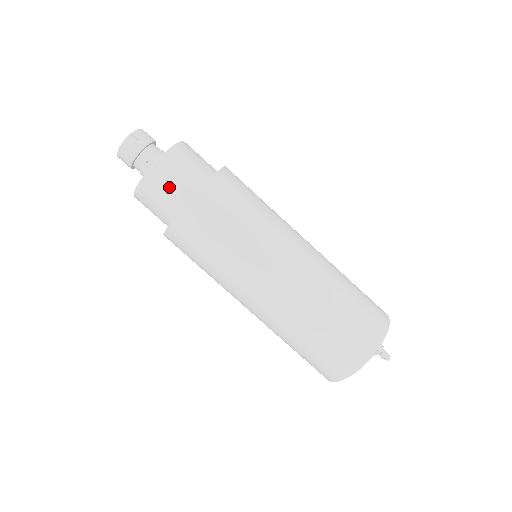
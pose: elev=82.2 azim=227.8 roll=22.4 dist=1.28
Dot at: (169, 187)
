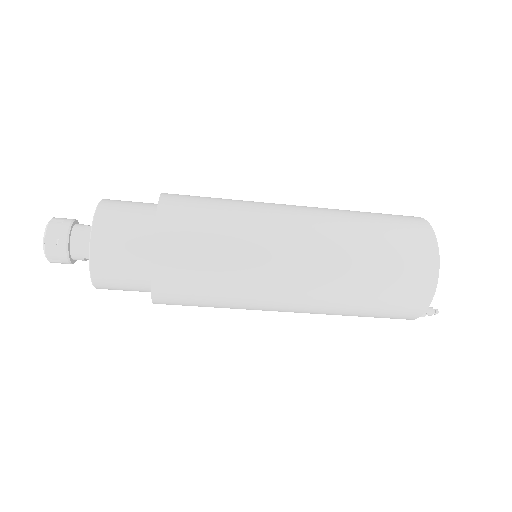
Dot at: (127, 290)
